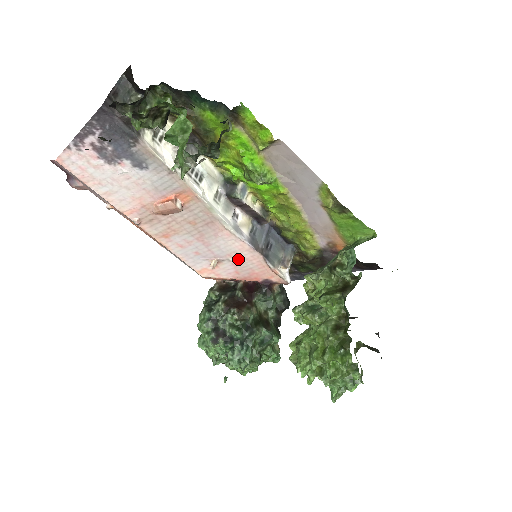
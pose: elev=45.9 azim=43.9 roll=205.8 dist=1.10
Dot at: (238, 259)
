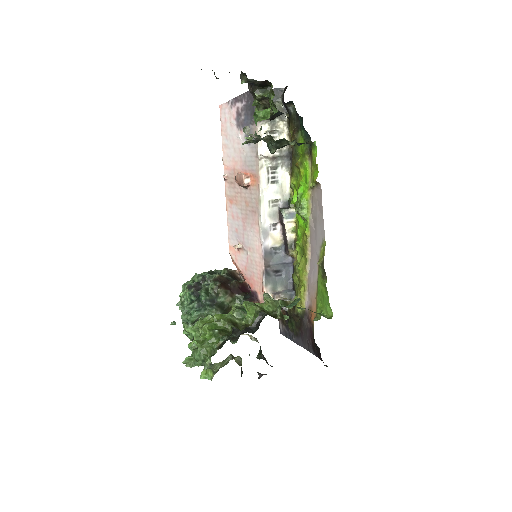
Dot at: (252, 257)
